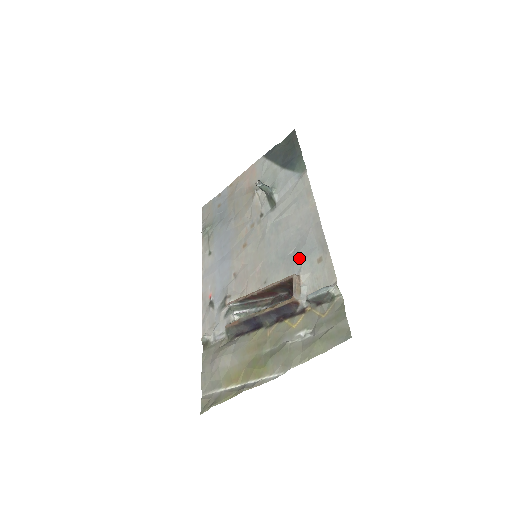
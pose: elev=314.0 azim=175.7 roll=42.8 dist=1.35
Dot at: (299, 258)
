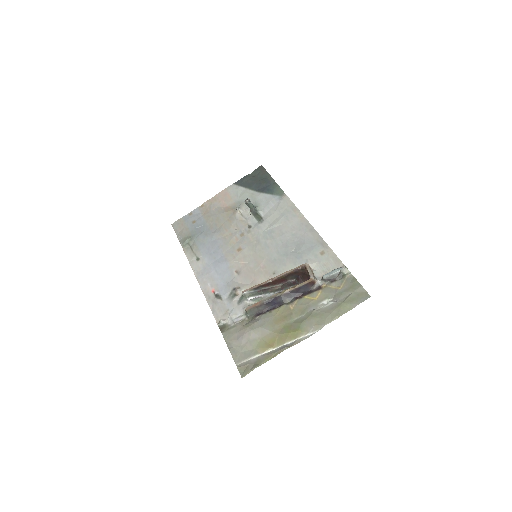
Dot at: (303, 253)
